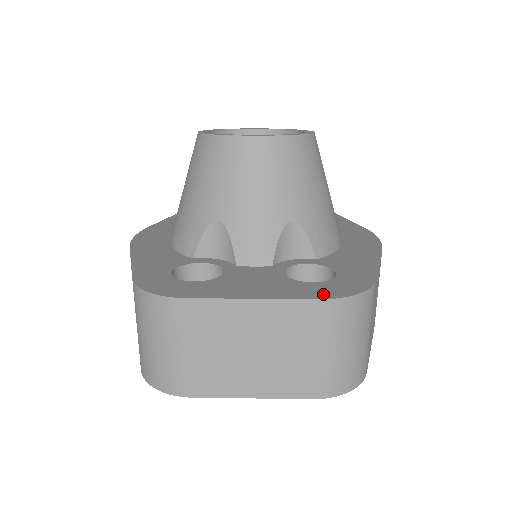
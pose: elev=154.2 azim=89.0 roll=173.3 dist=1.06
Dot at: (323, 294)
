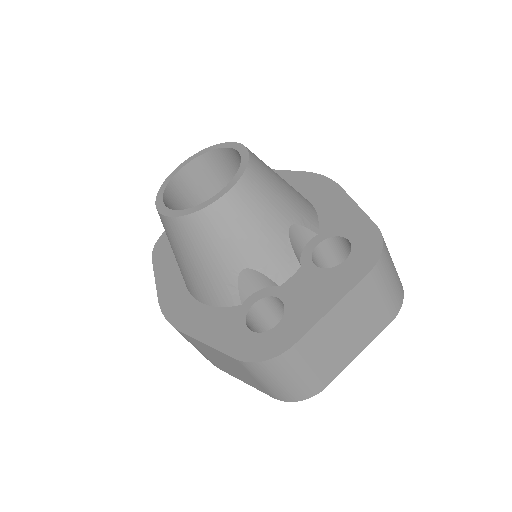
Dot at: (365, 266)
